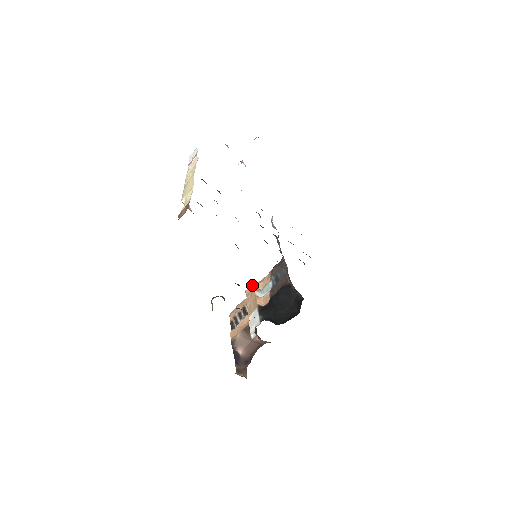
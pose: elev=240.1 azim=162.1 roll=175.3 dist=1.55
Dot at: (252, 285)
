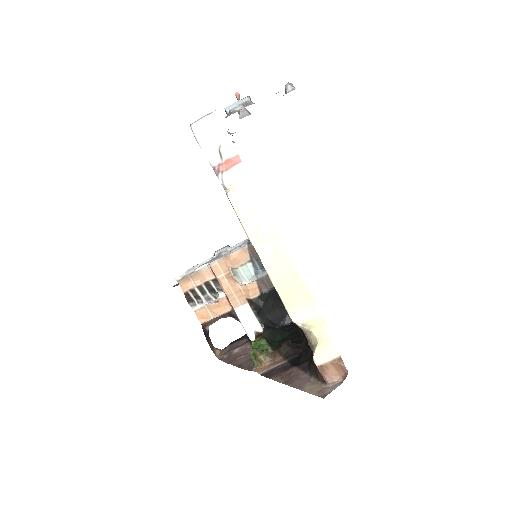
Dot at: (223, 263)
